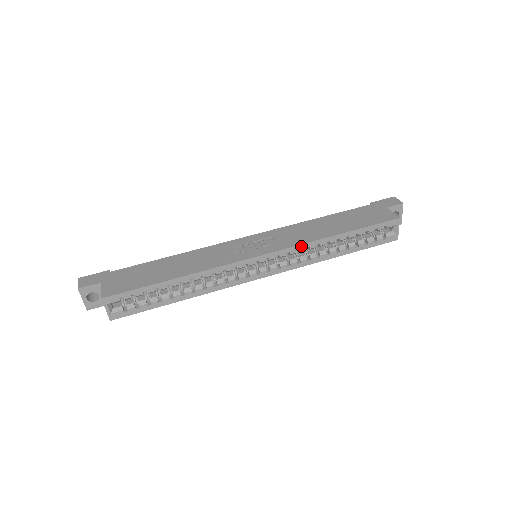
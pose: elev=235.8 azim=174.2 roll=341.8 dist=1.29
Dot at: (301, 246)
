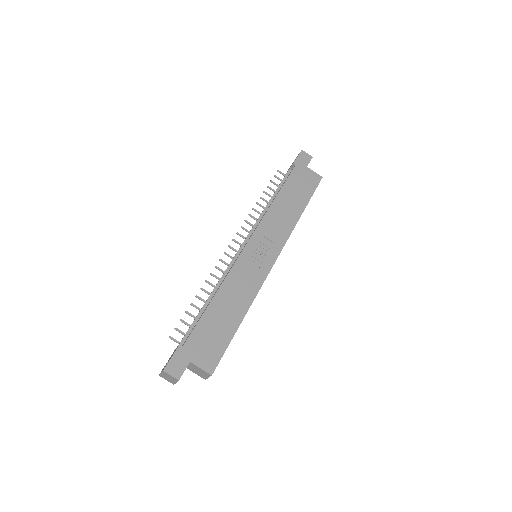
Dot at: occluded
